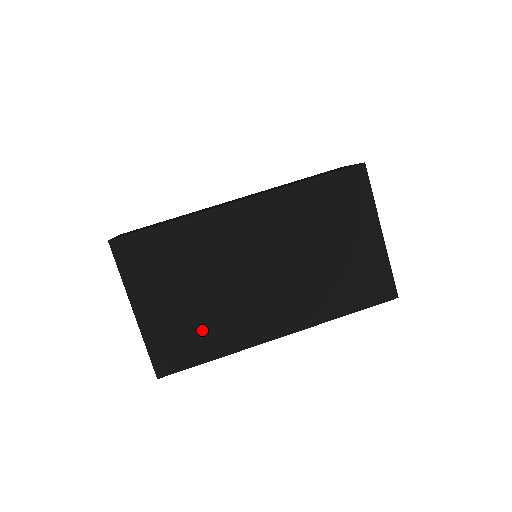
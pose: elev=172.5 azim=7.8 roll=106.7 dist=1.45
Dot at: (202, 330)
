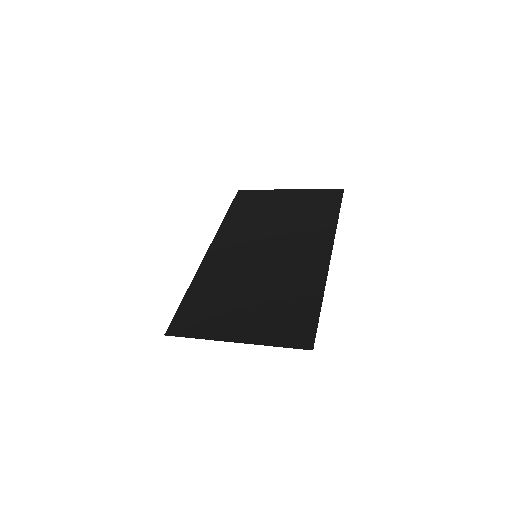
Dot at: (288, 301)
